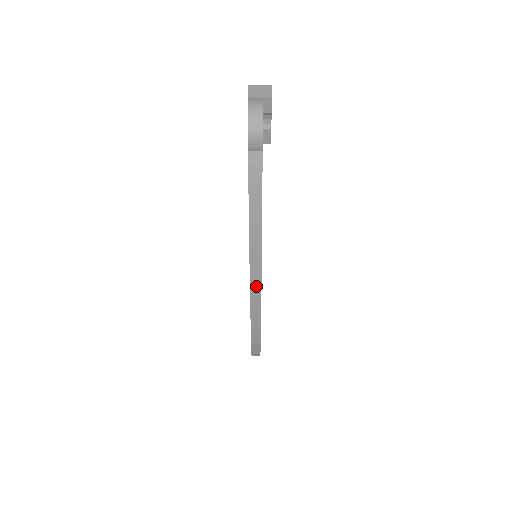
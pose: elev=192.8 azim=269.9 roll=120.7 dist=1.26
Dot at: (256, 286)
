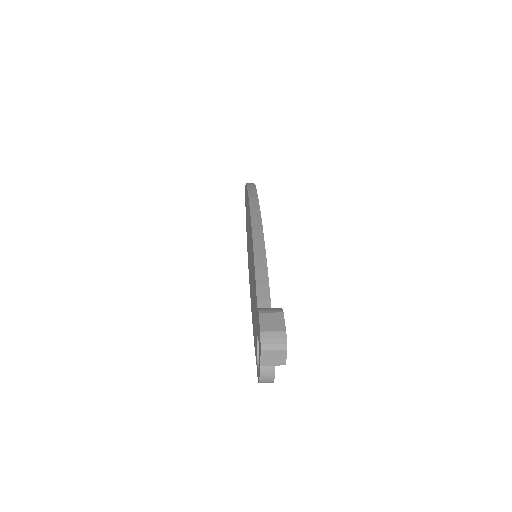
Dot at: occluded
